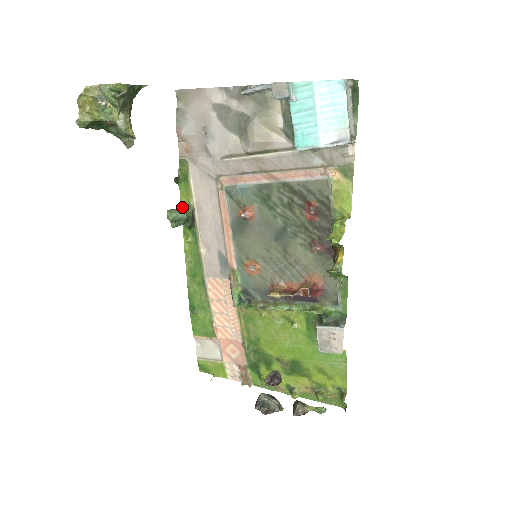
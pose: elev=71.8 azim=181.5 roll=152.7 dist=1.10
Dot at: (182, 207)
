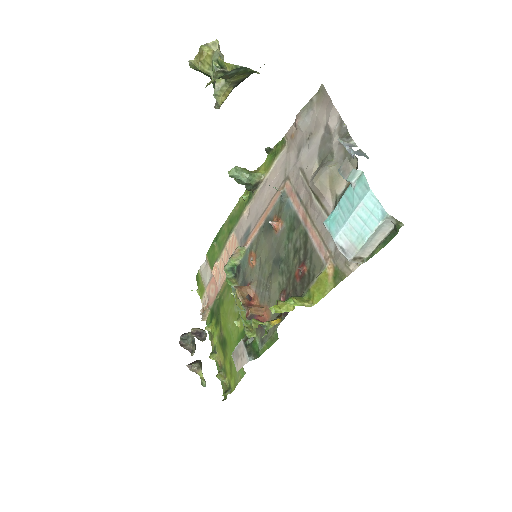
Dot at: (251, 173)
